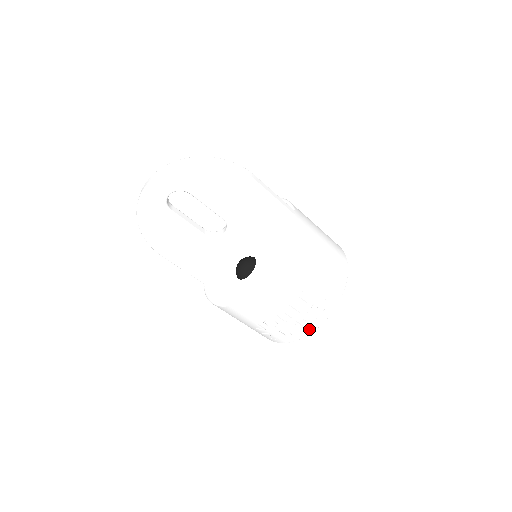
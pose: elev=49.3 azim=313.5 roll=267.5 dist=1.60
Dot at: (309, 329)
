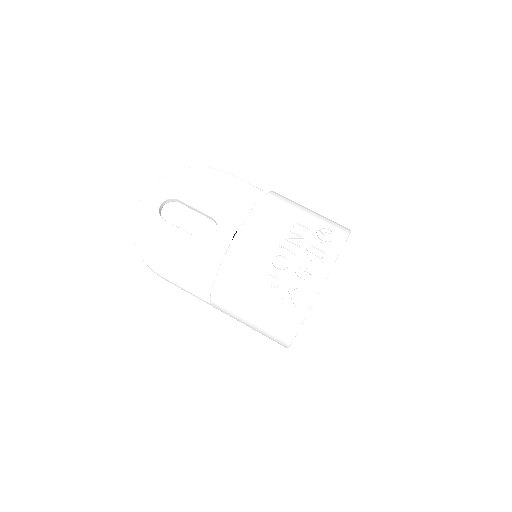
Dot at: (327, 259)
